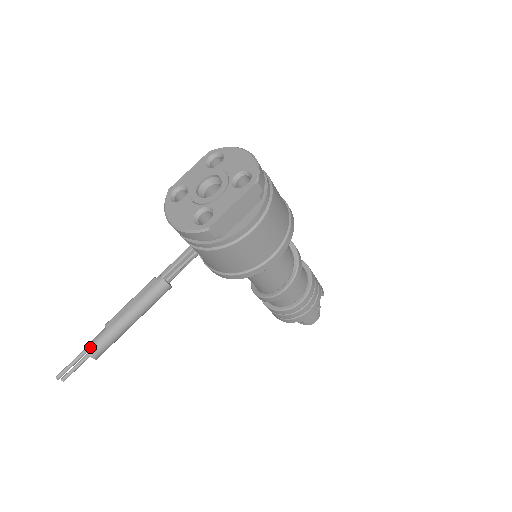
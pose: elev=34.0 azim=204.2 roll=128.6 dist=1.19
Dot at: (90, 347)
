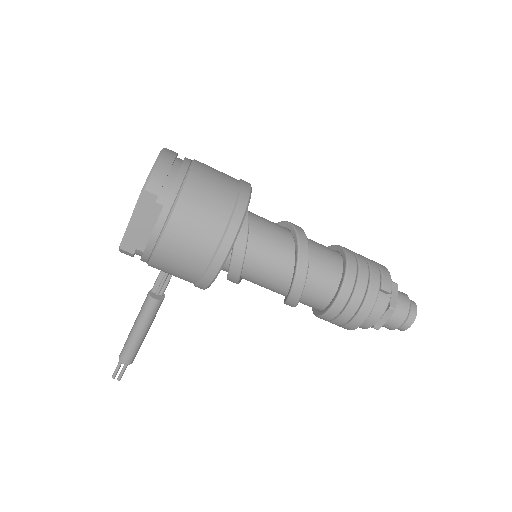
Dot at: (120, 354)
